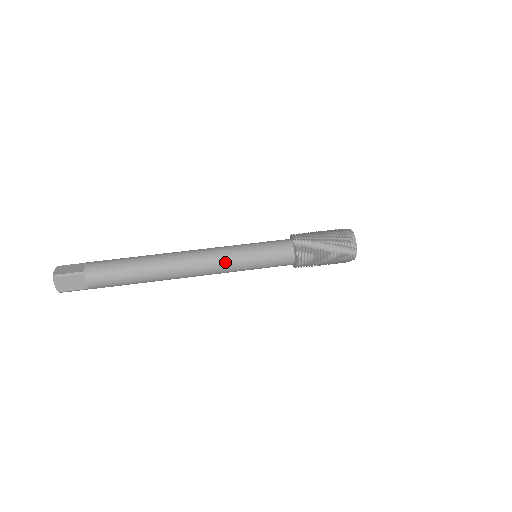
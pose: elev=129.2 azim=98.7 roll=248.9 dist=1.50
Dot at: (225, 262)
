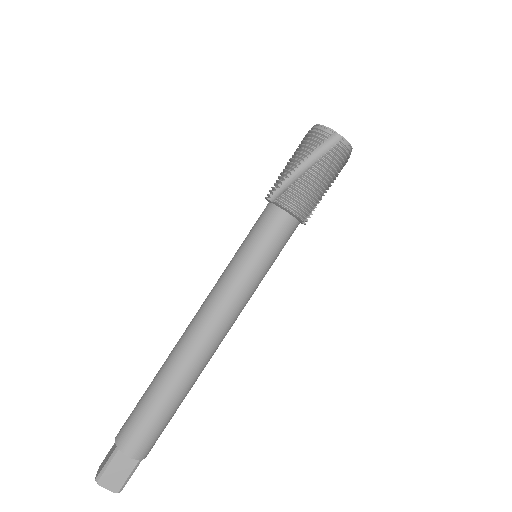
Dot at: (228, 294)
